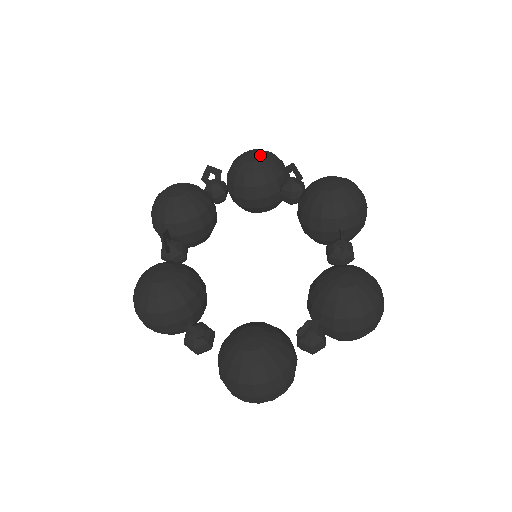
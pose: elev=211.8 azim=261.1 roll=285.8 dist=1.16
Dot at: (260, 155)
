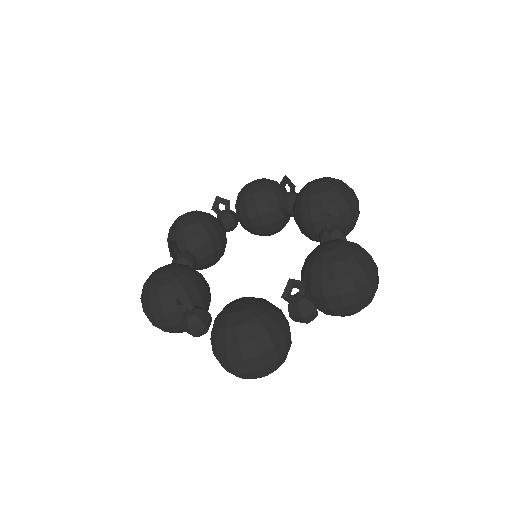
Dot at: (260, 180)
